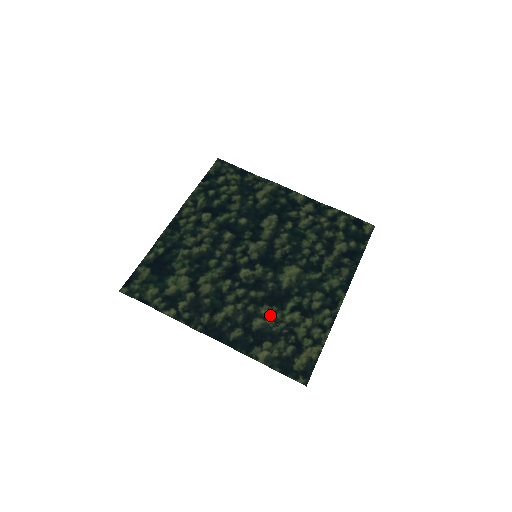
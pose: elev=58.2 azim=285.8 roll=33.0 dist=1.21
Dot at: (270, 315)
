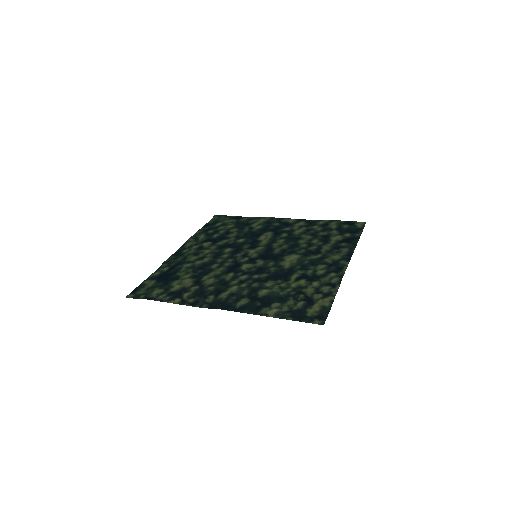
Dot at: (275, 286)
